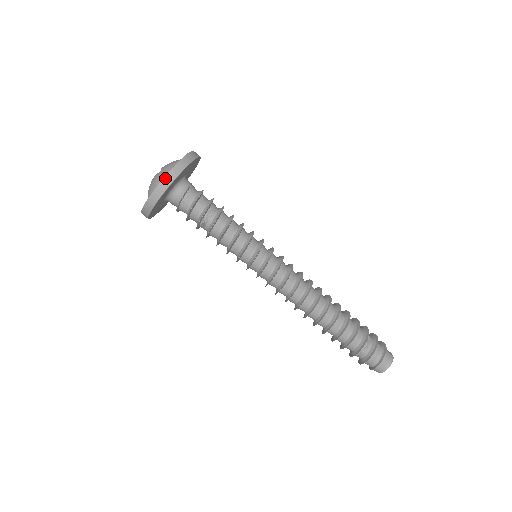
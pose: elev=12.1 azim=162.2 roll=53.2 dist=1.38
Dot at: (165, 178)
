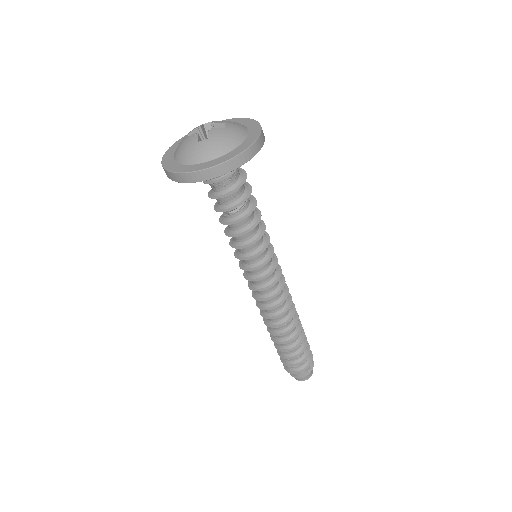
Dot at: (259, 139)
